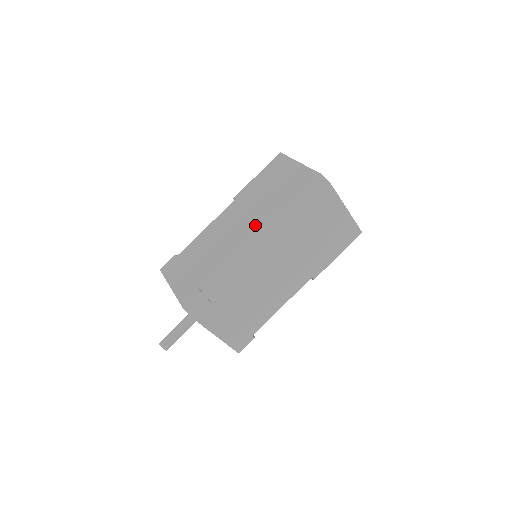
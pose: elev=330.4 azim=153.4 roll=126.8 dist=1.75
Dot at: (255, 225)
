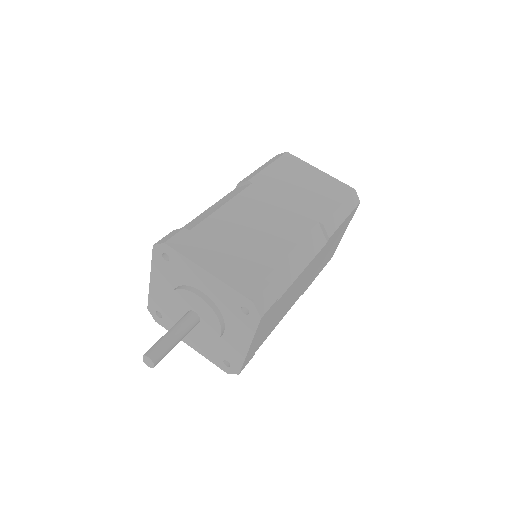
Dot at: (306, 220)
